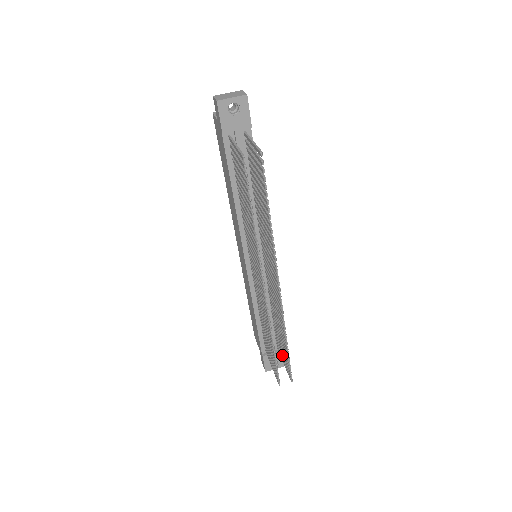
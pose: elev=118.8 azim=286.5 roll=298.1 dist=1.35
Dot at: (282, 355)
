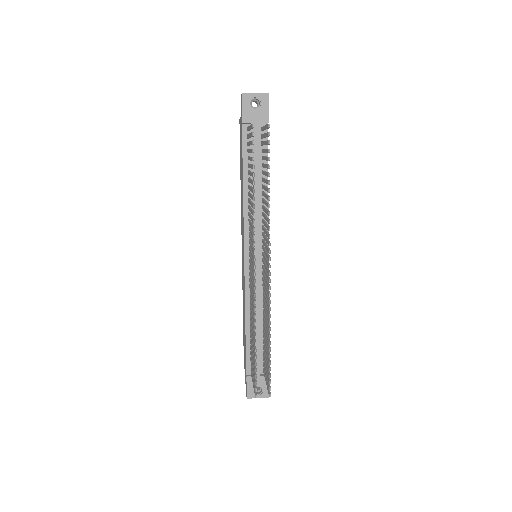
Dot at: occluded
